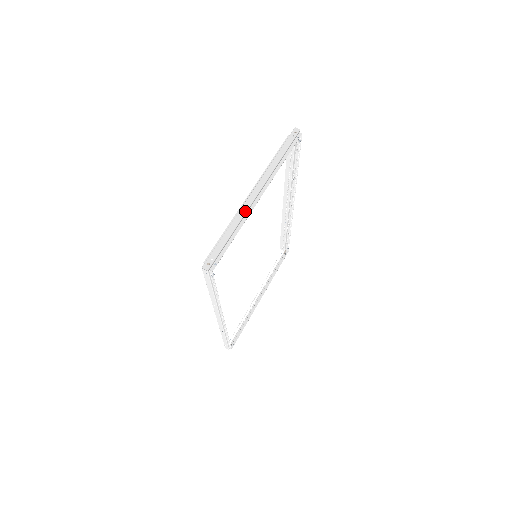
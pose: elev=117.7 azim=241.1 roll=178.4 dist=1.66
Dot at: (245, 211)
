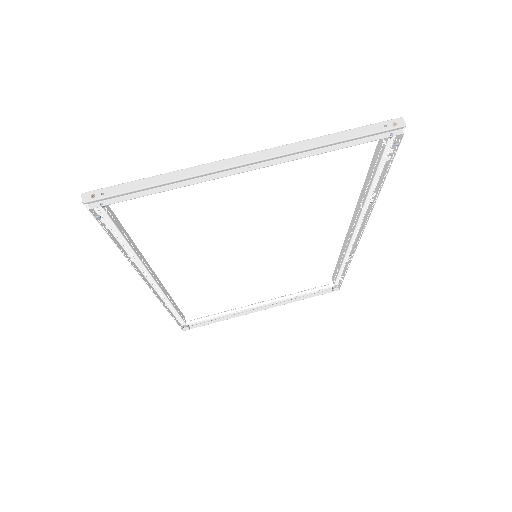
Dot at: (208, 170)
